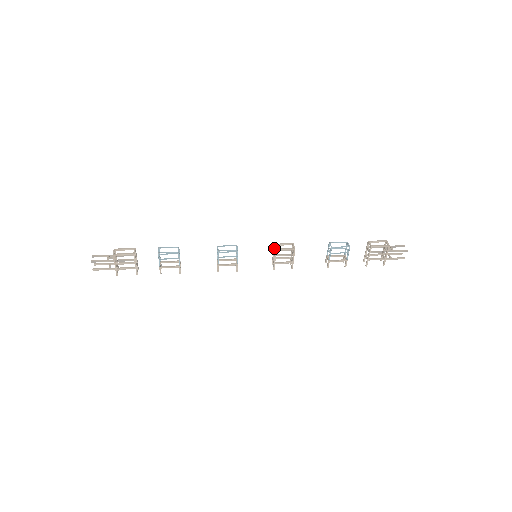
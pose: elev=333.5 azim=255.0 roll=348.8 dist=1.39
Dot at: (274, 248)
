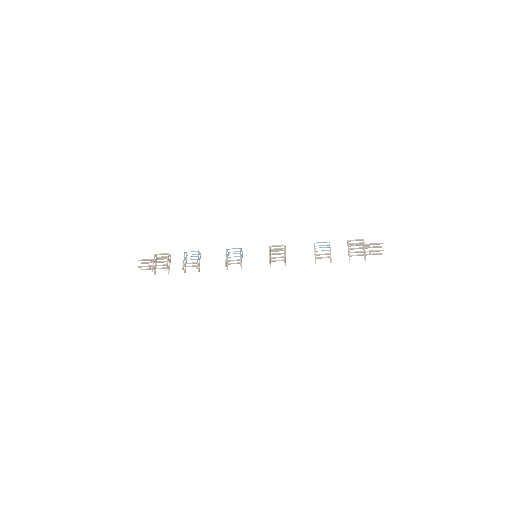
Dot at: occluded
